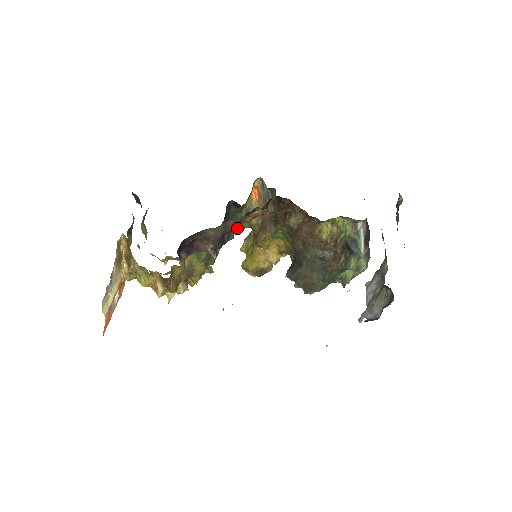
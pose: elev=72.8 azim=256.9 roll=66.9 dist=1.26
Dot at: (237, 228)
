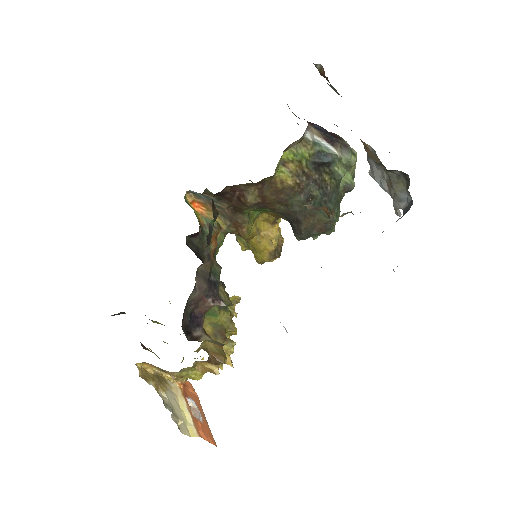
Dot at: (213, 262)
